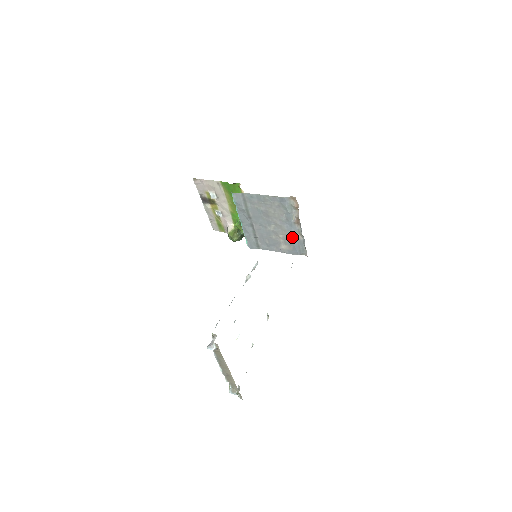
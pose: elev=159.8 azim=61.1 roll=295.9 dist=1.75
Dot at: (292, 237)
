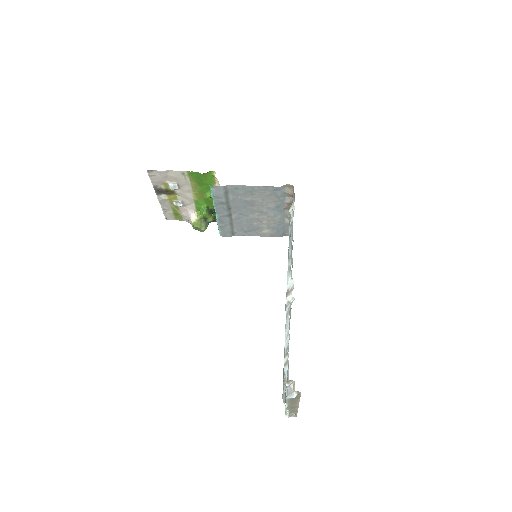
Dot at: (278, 222)
